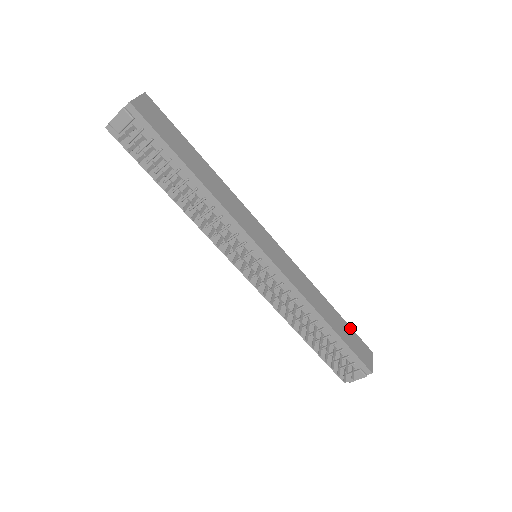
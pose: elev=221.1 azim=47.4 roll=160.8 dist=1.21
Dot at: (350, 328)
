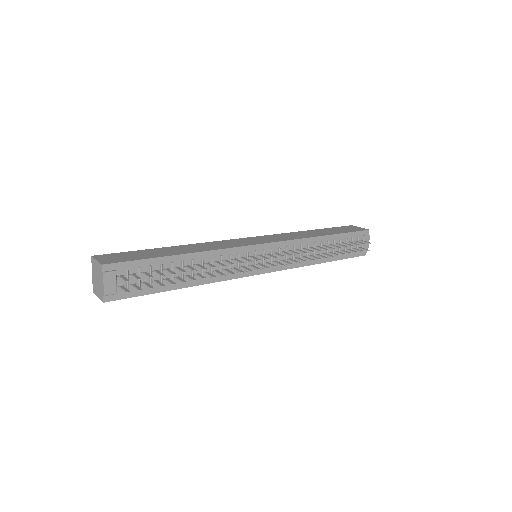
Dot at: (331, 228)
